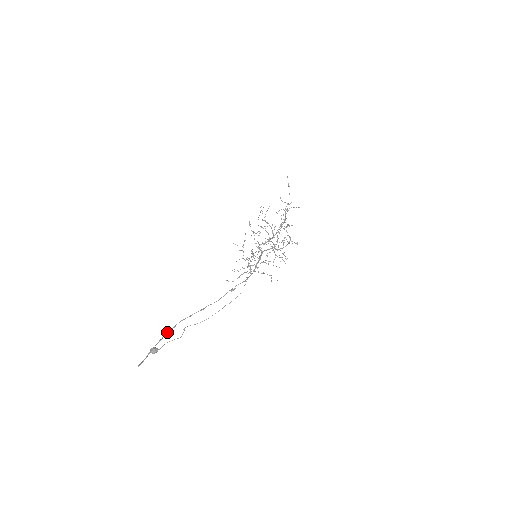
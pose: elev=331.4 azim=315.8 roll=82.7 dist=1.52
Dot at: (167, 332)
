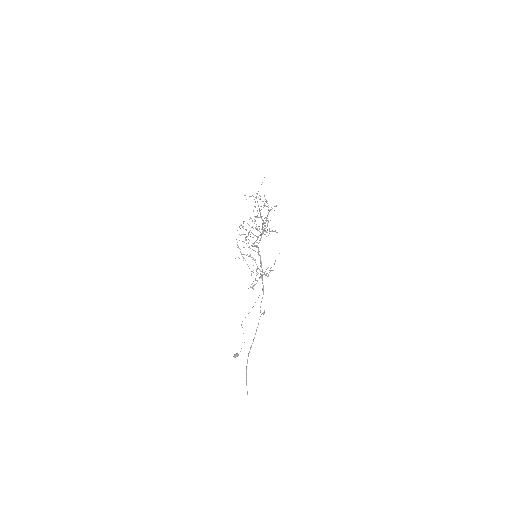
Dot at: (246, 368)
